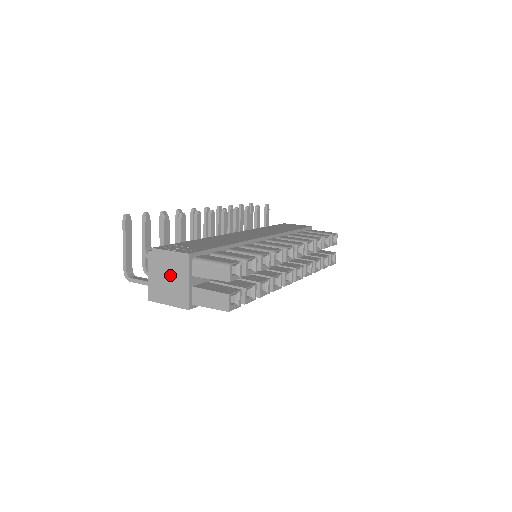
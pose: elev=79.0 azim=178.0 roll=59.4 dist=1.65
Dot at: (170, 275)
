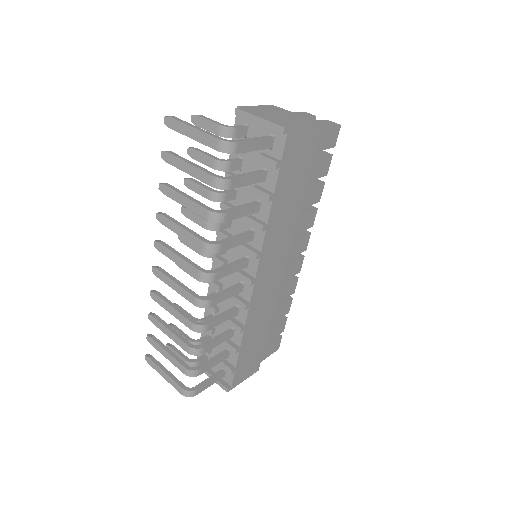
Dot at: (277, 113)
